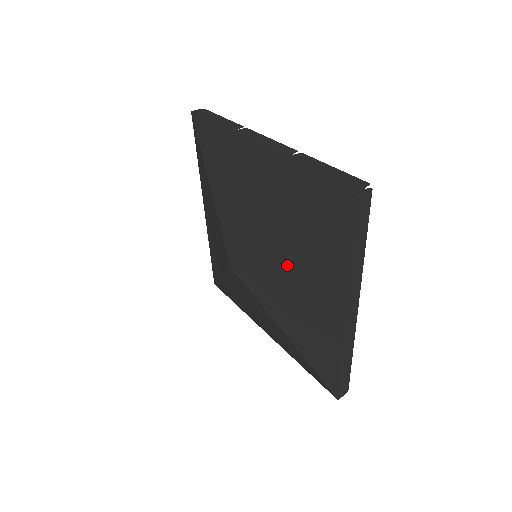
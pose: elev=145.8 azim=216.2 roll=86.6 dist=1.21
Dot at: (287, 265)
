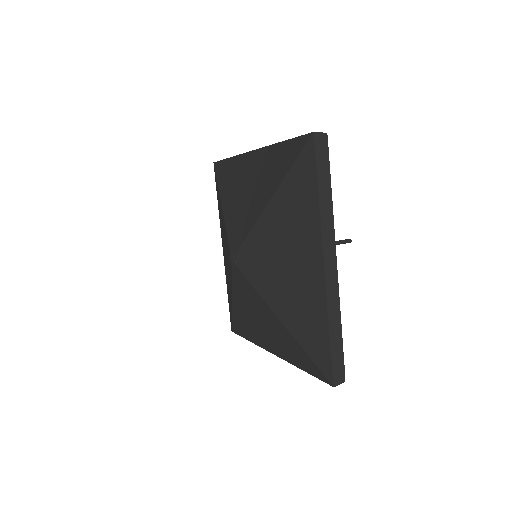
Dot at: (273, 233)
